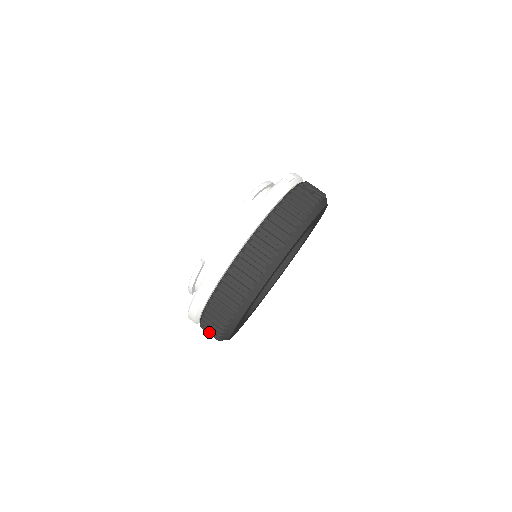
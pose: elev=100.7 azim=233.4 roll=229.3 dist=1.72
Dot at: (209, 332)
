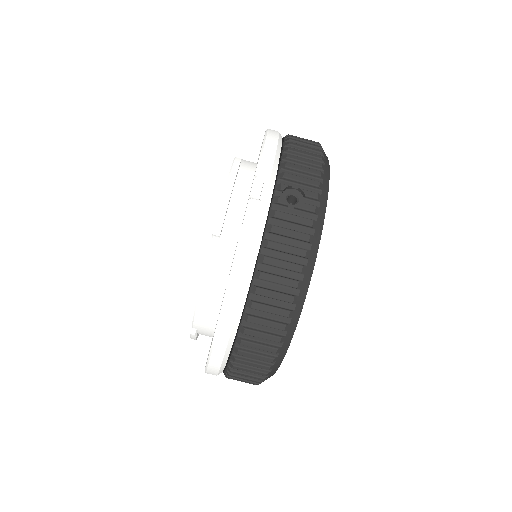
Dot at: occluded
